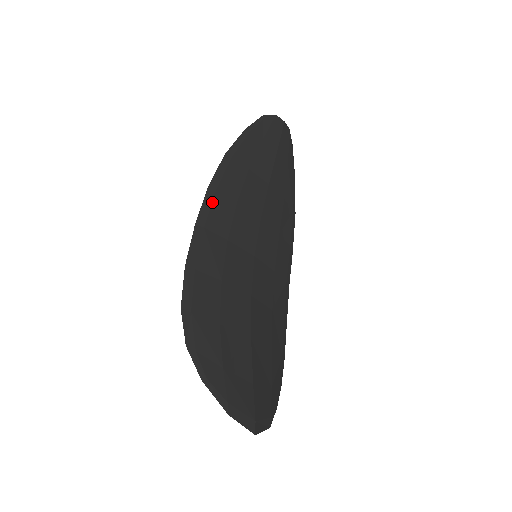
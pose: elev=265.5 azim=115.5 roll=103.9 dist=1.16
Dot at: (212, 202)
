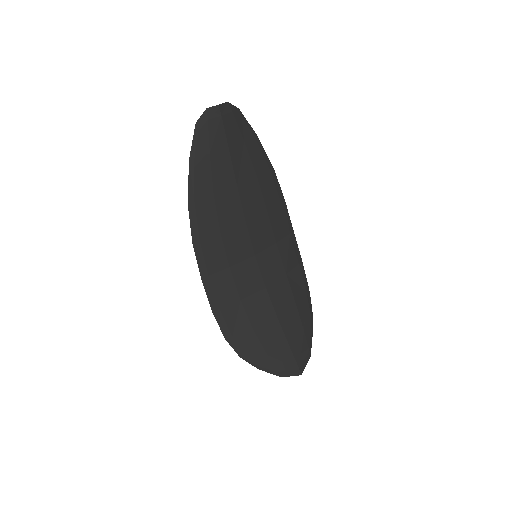
Dot at: (202, 253)
